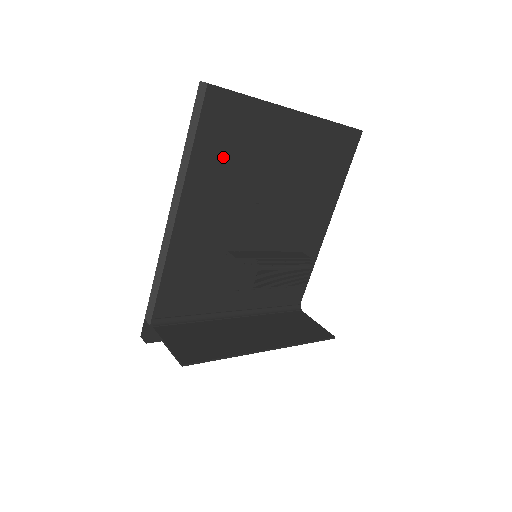
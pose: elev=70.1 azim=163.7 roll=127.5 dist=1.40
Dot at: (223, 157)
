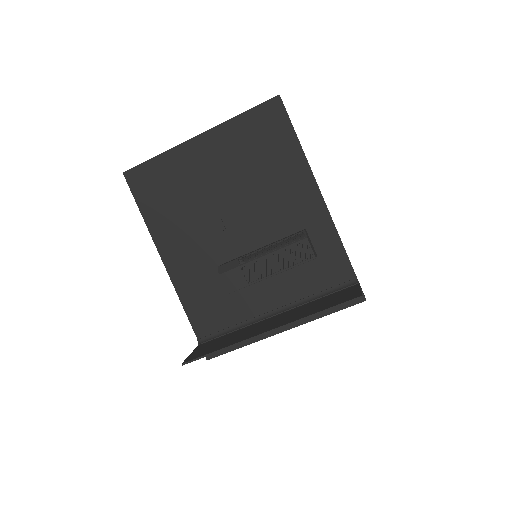
Dot at: (166, 205)
